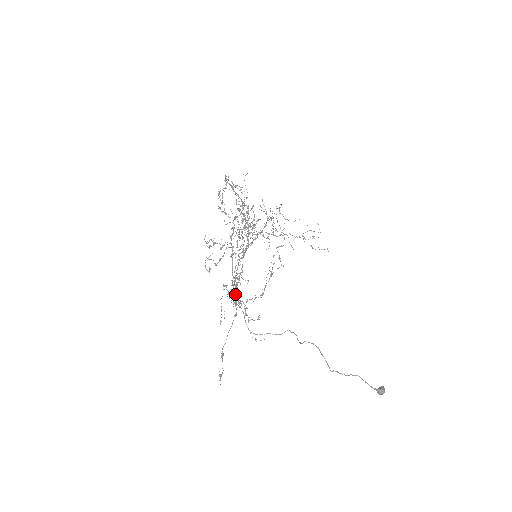
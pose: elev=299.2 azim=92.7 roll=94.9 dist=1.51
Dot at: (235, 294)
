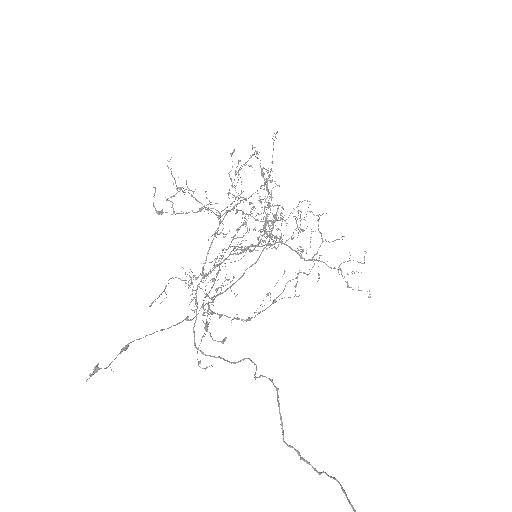
Dot at: (208, 301)
